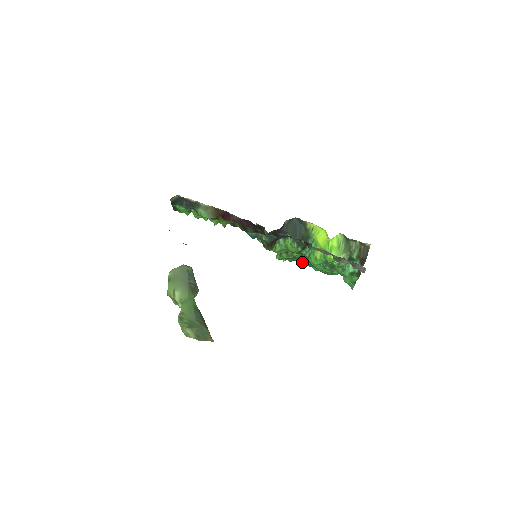
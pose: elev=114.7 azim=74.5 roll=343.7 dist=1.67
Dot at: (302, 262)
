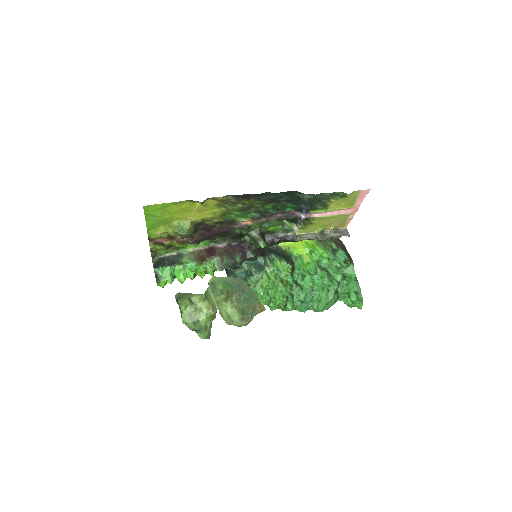
Dot at: (301, 290)
